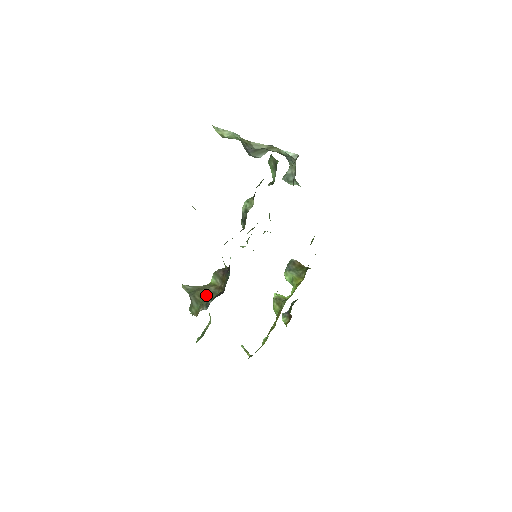
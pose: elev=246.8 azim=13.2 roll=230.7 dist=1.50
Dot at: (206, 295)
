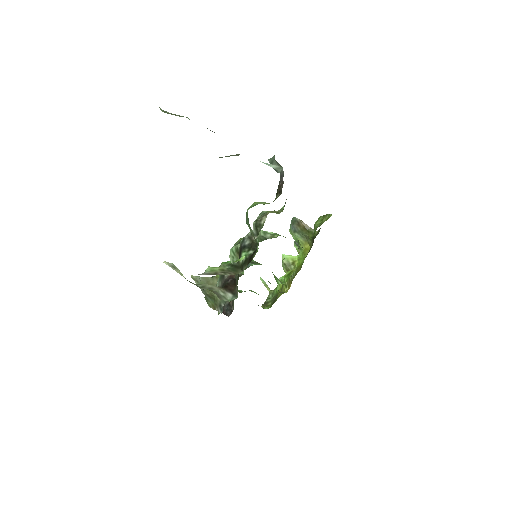
Dot at: occluded
